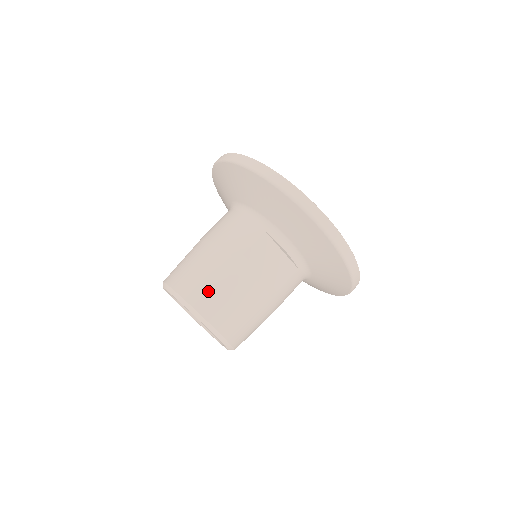
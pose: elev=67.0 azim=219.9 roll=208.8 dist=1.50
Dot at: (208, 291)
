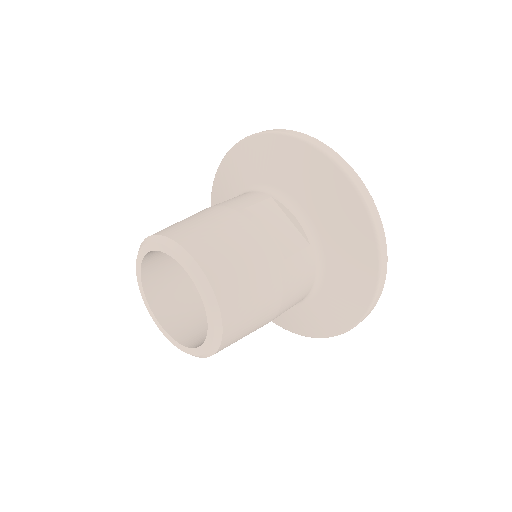
Dot at: (198, 230)
